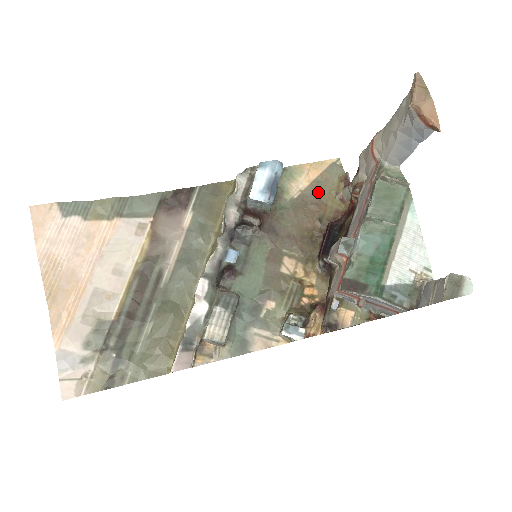
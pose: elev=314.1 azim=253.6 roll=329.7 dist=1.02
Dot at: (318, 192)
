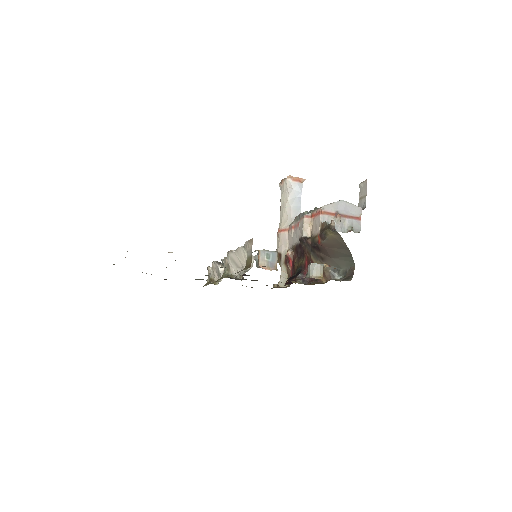
Dot at: occluded
